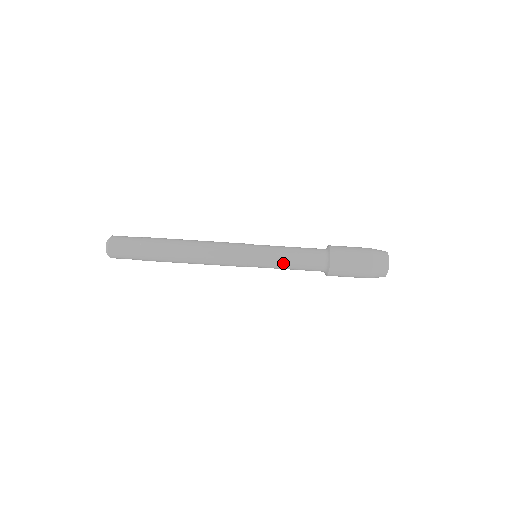
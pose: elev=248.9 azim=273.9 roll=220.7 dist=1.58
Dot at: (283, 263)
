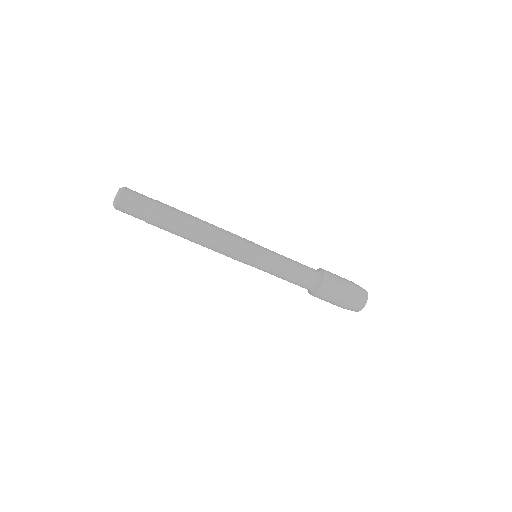
Dot at: (282, 268)
